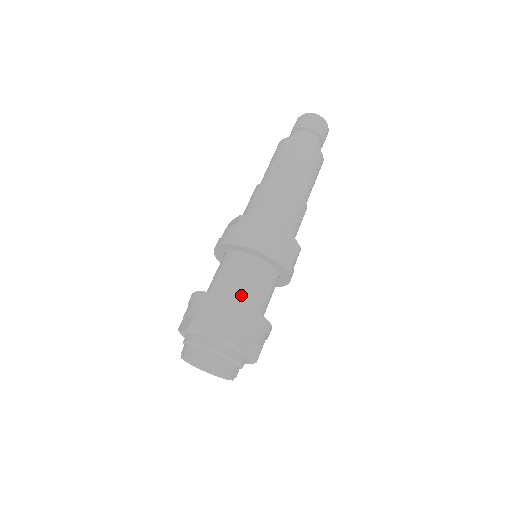
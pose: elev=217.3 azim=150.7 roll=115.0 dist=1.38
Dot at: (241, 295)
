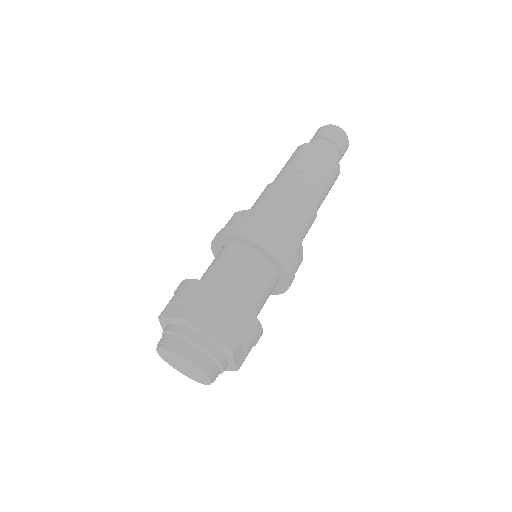
Dot at: (244, 296)
